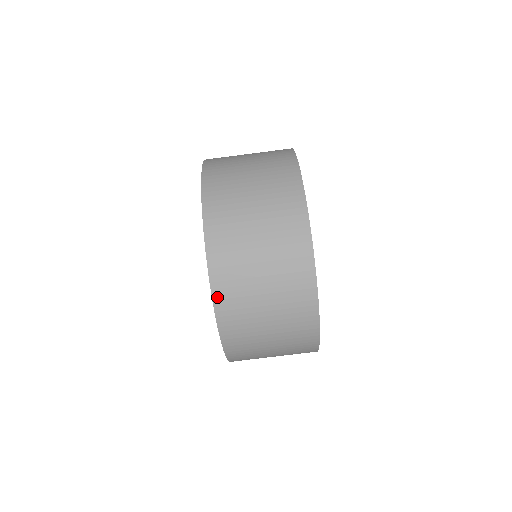
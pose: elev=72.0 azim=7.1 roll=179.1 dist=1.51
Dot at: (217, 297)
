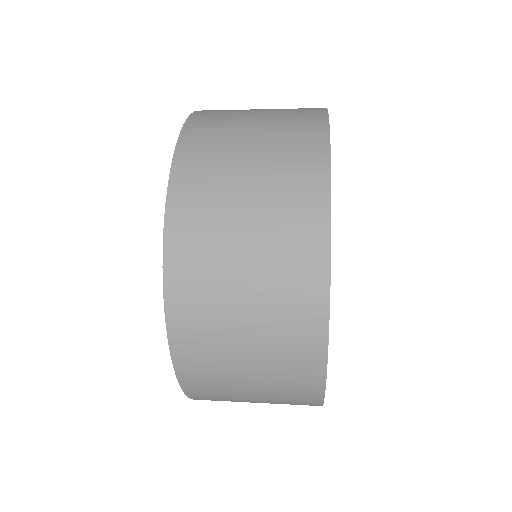
Dot at: (185, 381)
